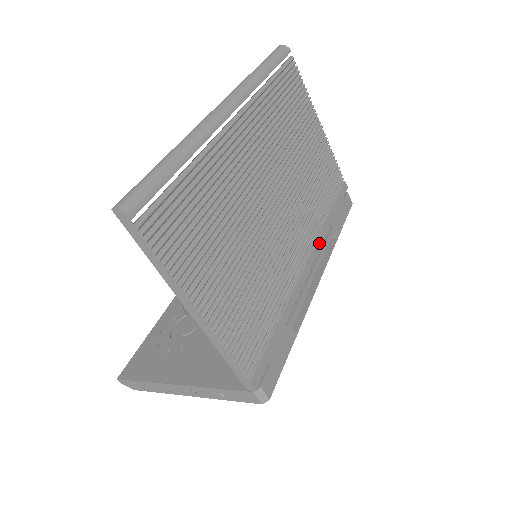
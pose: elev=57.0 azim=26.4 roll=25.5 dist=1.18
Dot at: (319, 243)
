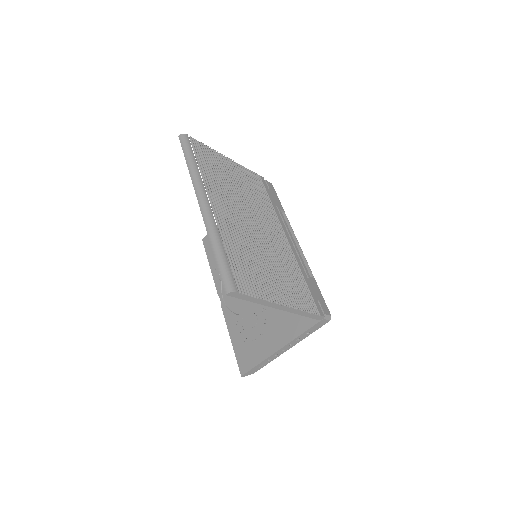
Dot at: (282, 223)
